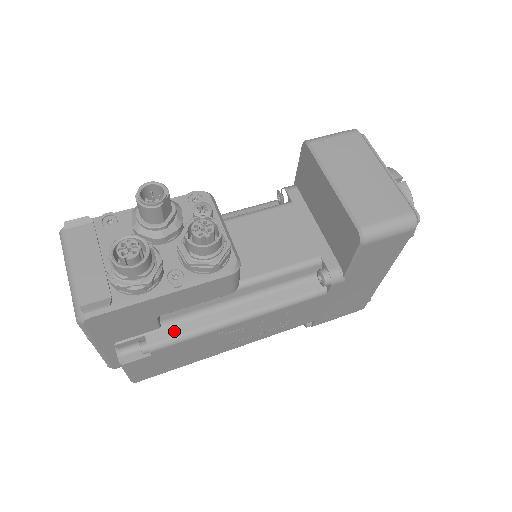
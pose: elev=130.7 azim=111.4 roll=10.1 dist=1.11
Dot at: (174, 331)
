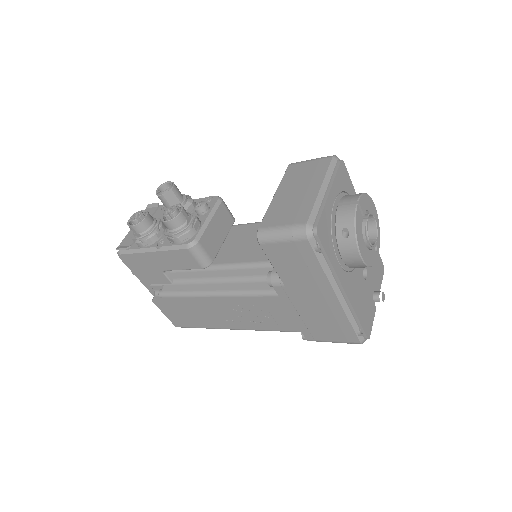
Dot at: (177, 288)
